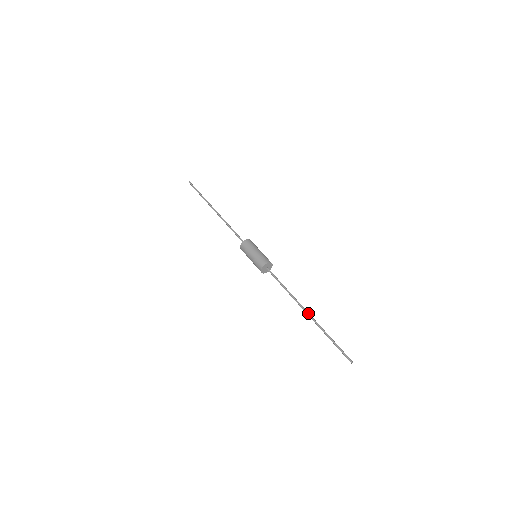
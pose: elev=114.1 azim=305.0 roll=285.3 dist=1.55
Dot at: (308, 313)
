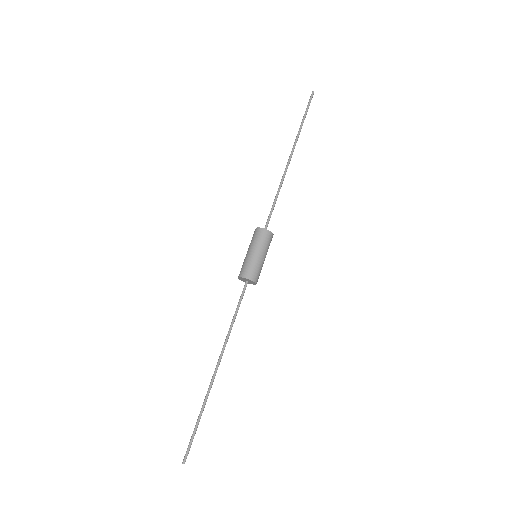
Dot at: (215, 372)
